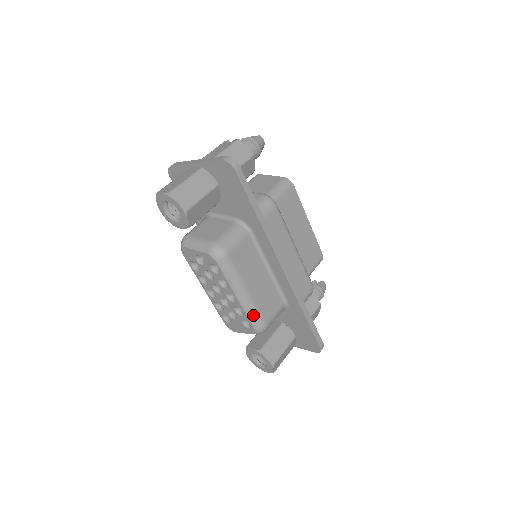
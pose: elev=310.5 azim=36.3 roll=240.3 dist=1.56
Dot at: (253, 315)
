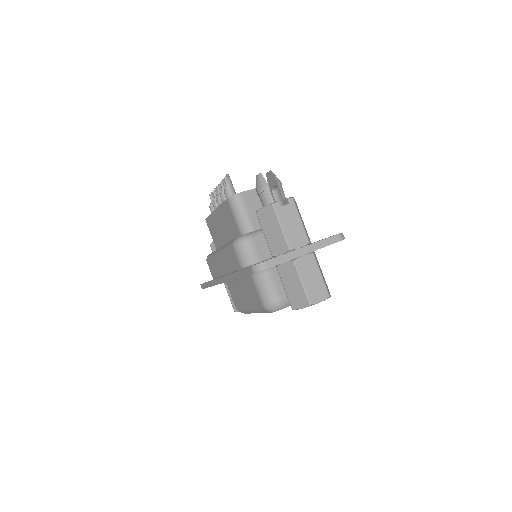
Dot at: occluded
